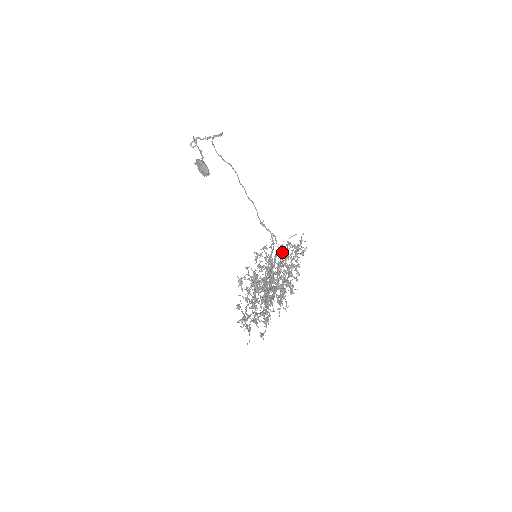
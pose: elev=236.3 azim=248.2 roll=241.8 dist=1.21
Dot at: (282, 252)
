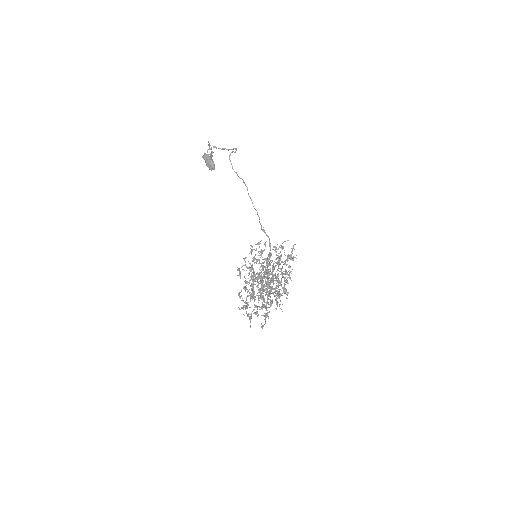
Dot at: occluded
